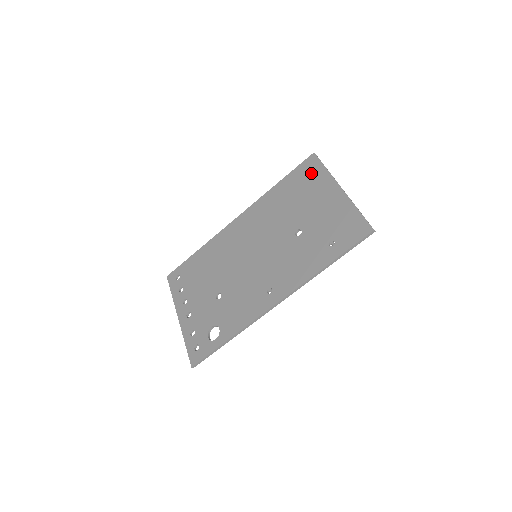
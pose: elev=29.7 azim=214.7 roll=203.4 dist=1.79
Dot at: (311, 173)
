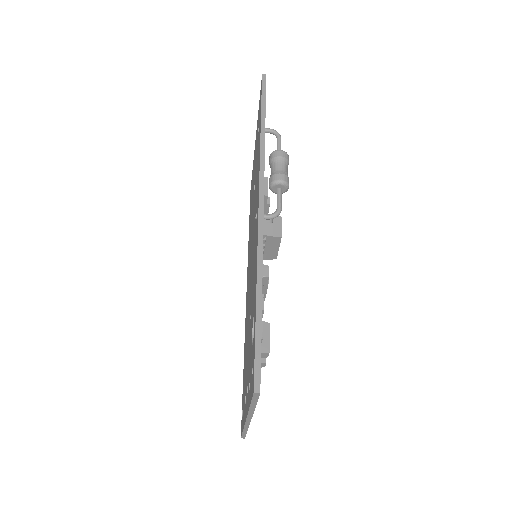
Dot at: (251, 187)
